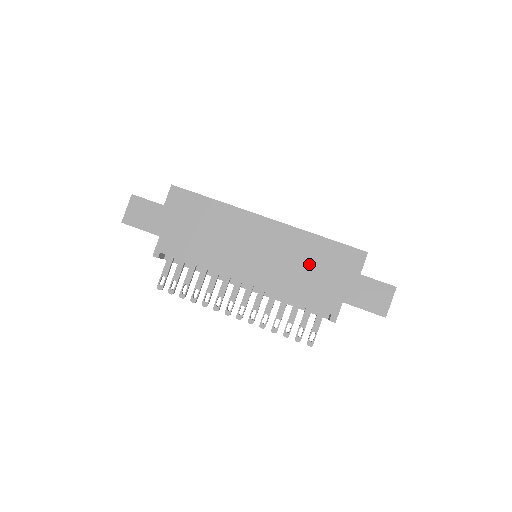
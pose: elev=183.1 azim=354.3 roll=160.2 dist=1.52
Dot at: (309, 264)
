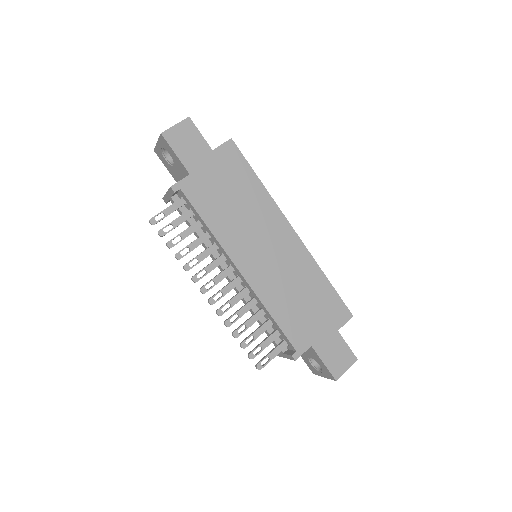
Dot at: (304, 294)
